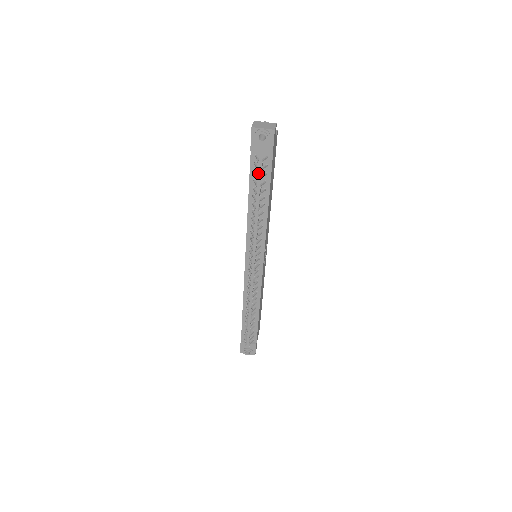
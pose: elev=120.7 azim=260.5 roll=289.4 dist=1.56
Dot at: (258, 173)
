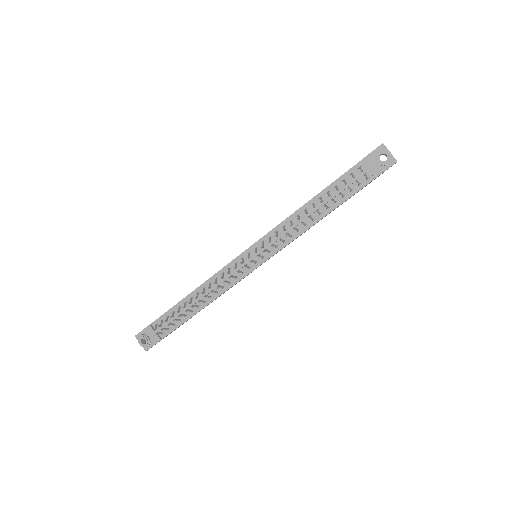
Dot at: (347, 183)
